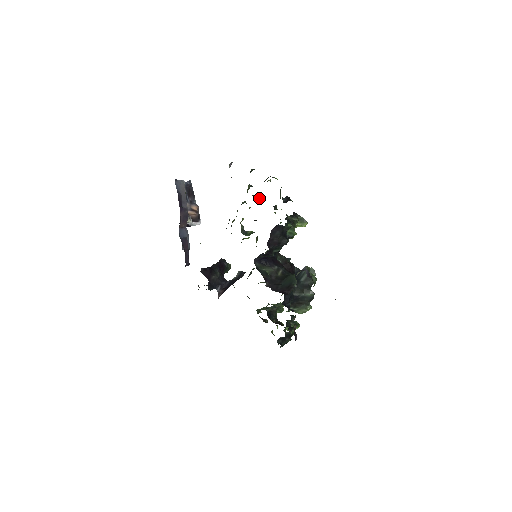
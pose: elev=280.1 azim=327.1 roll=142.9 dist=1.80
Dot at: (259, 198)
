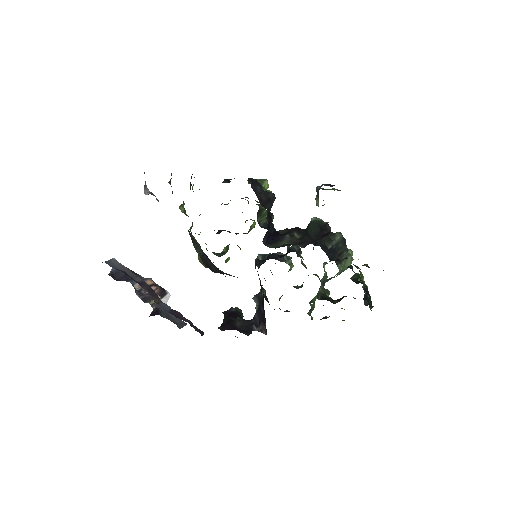
Dot at: (200, 214)
